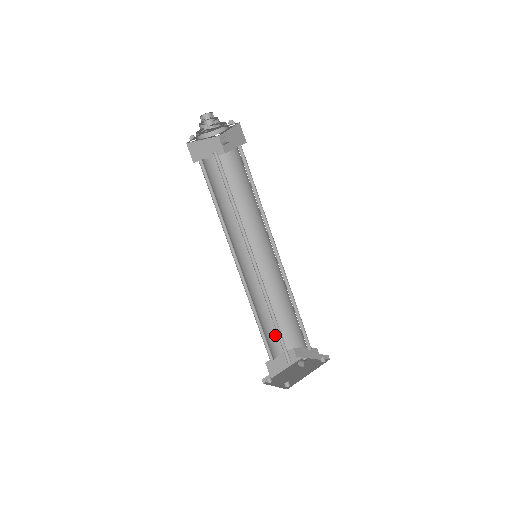
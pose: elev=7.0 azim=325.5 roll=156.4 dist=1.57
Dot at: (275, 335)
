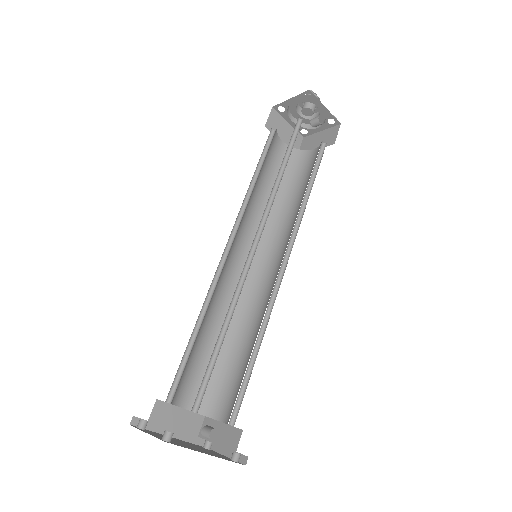
Dot at: (198, 377)
